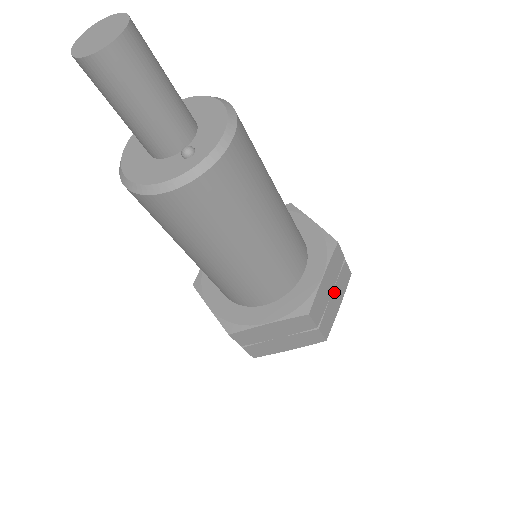
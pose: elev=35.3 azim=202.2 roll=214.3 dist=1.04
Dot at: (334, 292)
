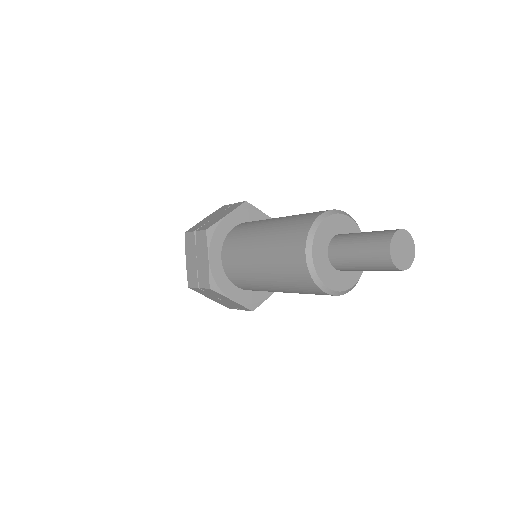
Dot at: occluded
